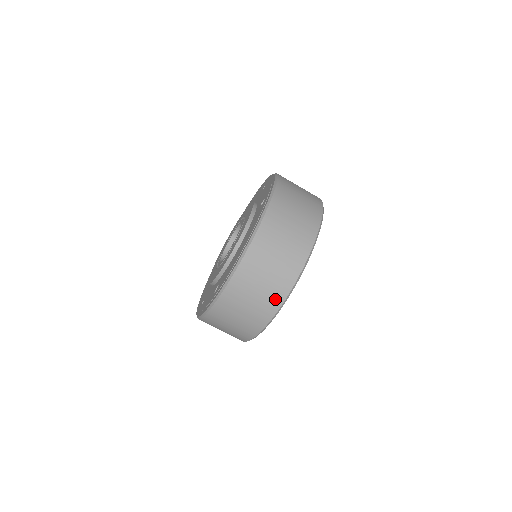
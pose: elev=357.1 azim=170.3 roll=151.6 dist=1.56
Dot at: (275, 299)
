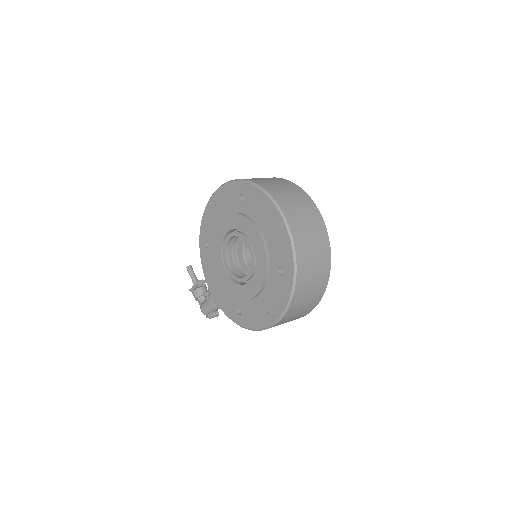
Dot at: (322, 233)
